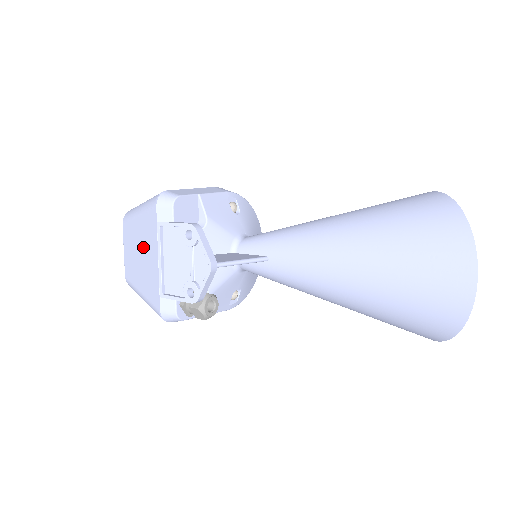
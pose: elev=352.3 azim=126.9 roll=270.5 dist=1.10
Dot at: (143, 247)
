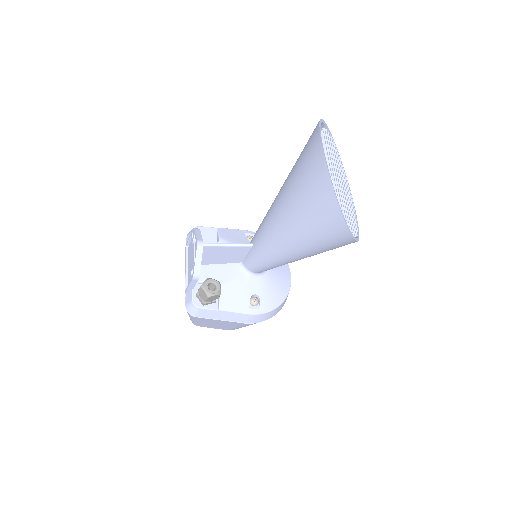
Dot at: occluded
